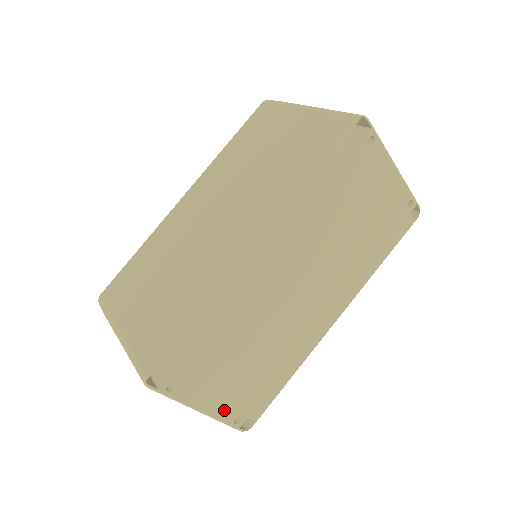
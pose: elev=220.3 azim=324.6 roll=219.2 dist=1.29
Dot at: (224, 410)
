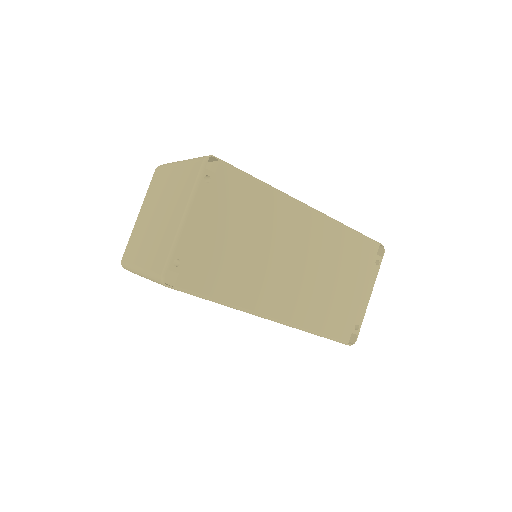
Dot at: (187, 242)
